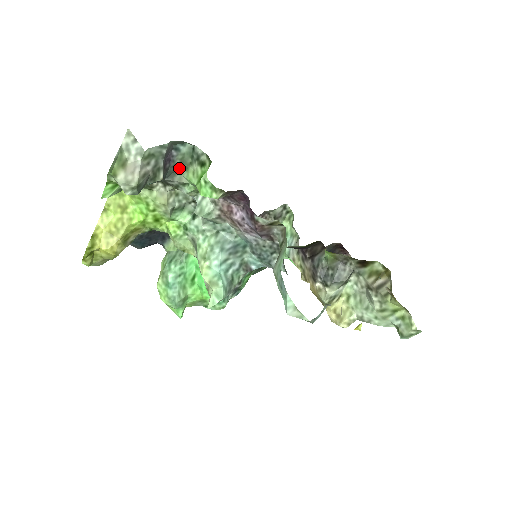
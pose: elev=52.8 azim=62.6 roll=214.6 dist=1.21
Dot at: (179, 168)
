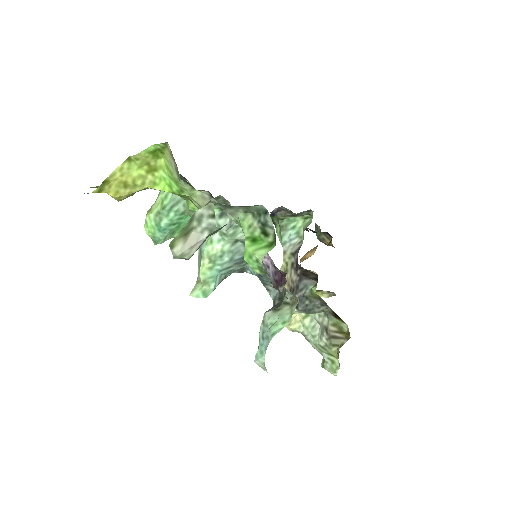
Dot at: (238, 206)
